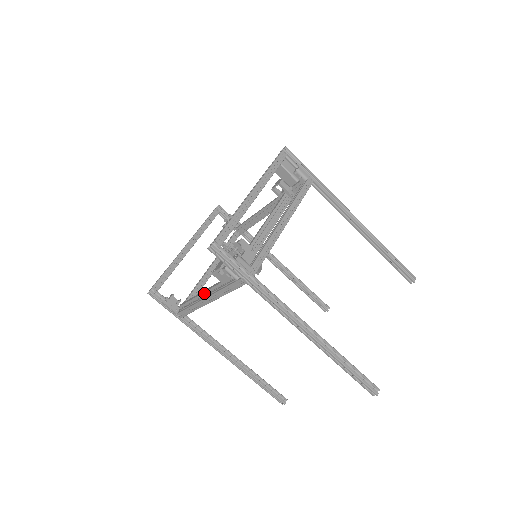
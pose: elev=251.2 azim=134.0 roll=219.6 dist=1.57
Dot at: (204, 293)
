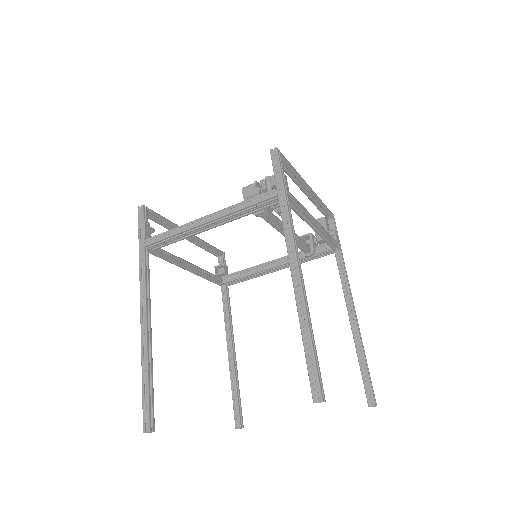
Dot at: occluded
